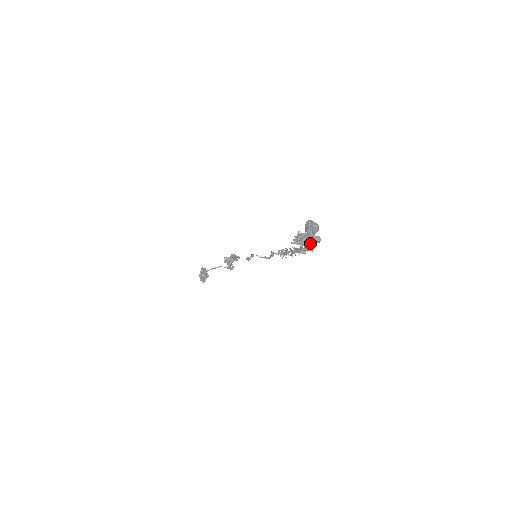
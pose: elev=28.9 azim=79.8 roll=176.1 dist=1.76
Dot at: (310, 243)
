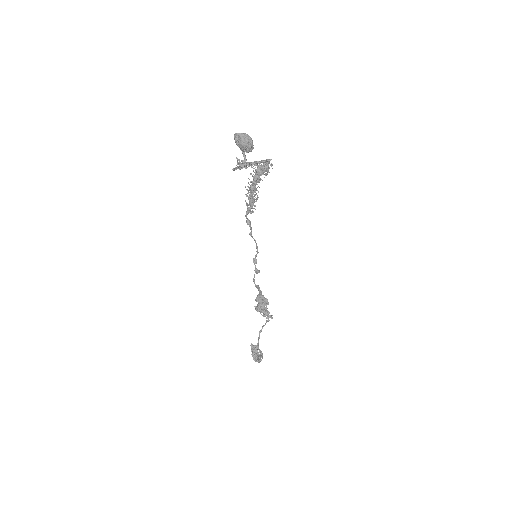
Dot at: (256, 163)
